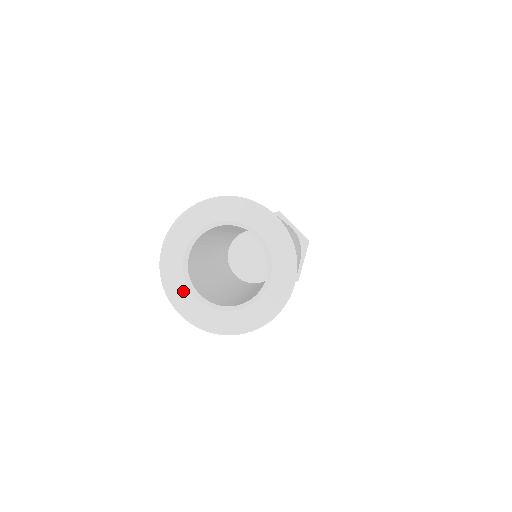
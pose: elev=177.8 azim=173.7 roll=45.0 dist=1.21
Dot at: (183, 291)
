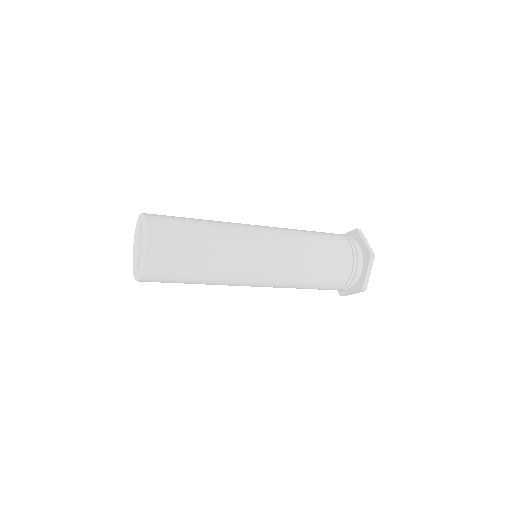
Dot at: (136, 272)
